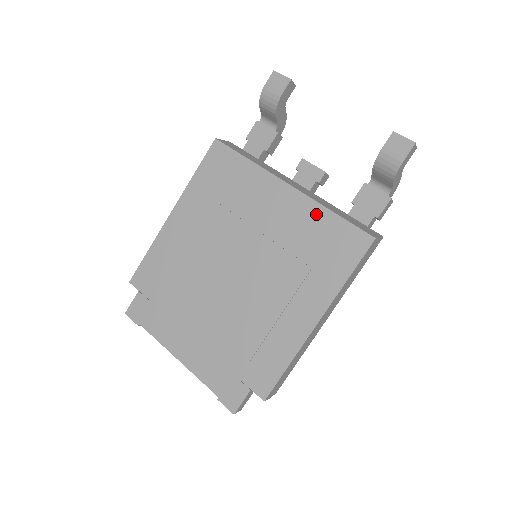
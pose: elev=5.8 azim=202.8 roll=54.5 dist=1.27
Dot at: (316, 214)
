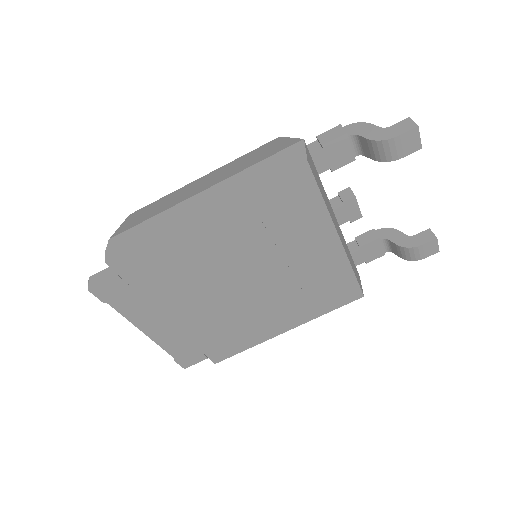
Dot at: (342, 270)
